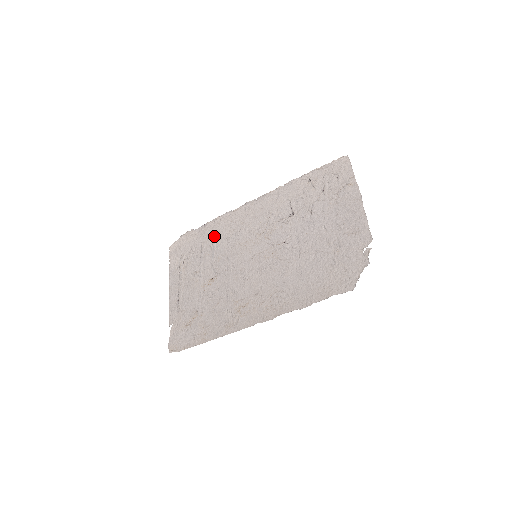
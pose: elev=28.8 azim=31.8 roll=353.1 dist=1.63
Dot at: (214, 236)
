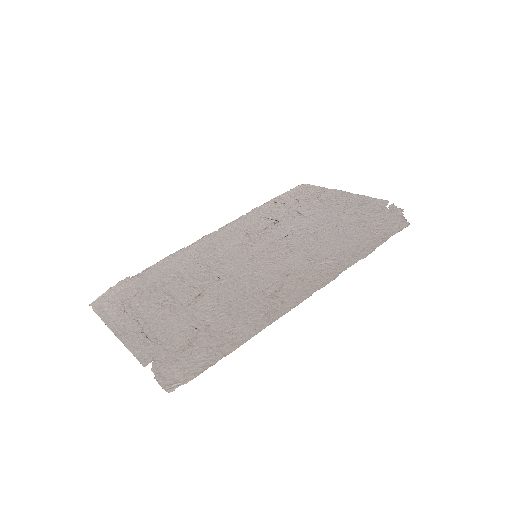
Dot at: (172, 269)
